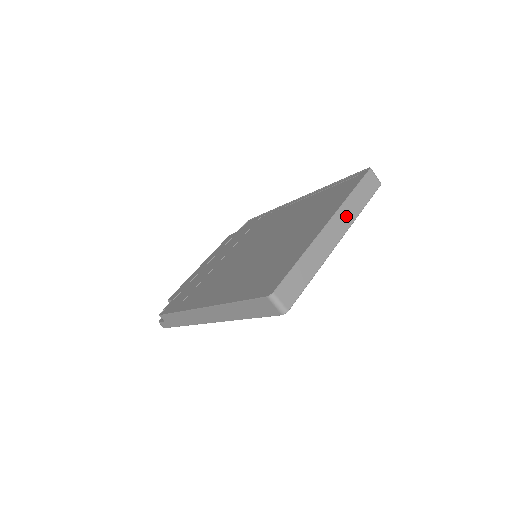
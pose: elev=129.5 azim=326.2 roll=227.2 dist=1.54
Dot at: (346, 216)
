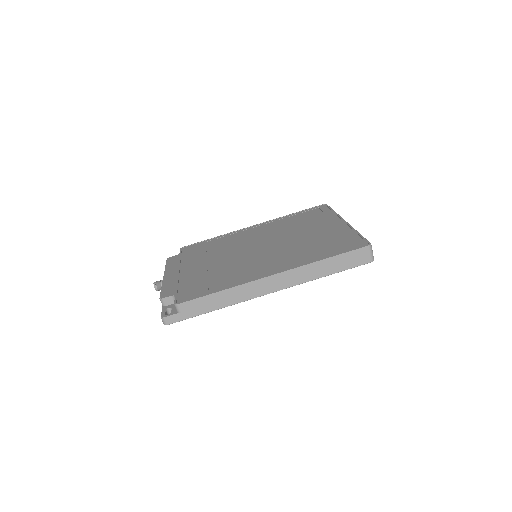
Dot at: occluded
